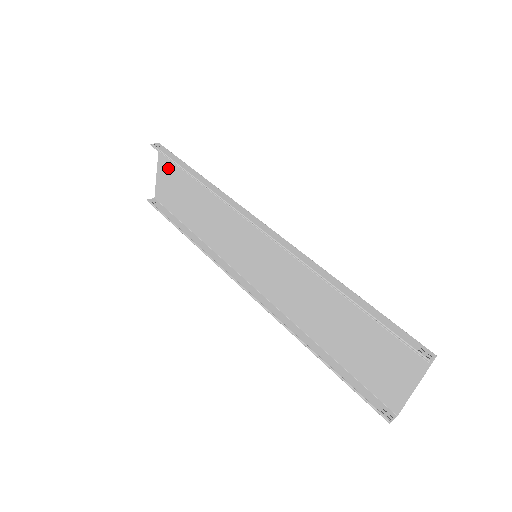
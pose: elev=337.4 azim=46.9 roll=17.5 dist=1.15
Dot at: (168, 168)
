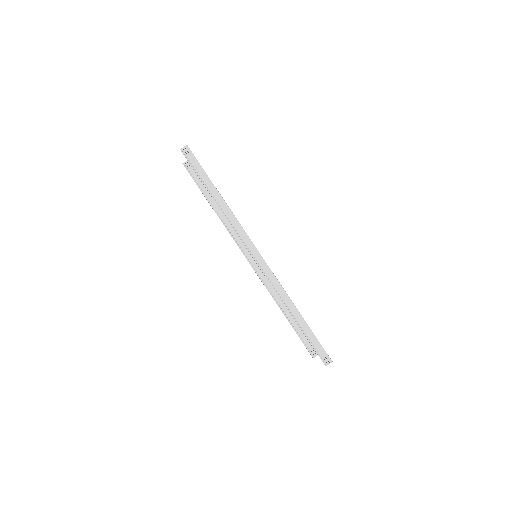
Dot at: occluded
